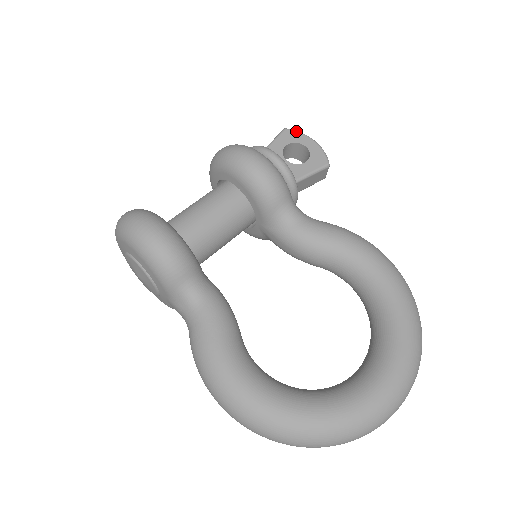
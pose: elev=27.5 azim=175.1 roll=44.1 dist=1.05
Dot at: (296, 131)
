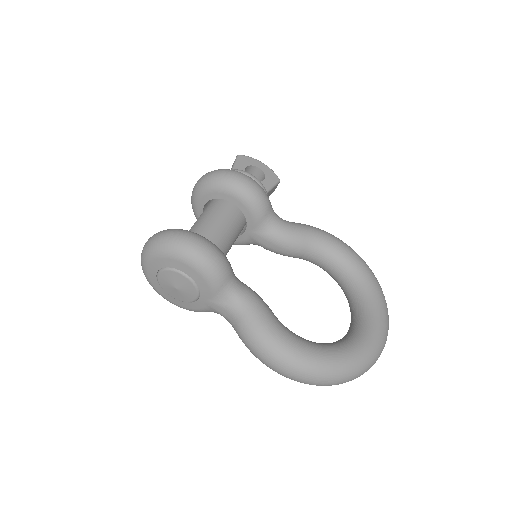
Dot at: (247, 156)
